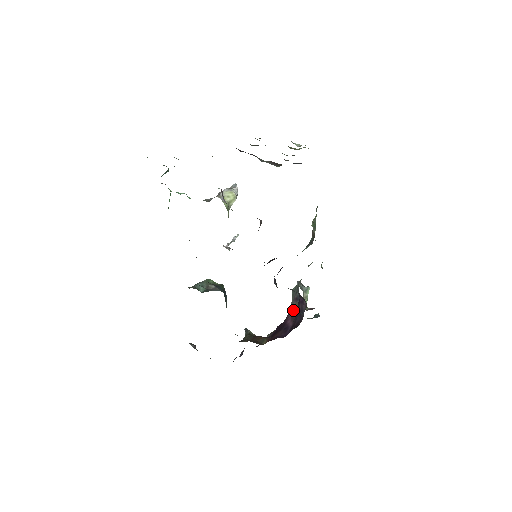
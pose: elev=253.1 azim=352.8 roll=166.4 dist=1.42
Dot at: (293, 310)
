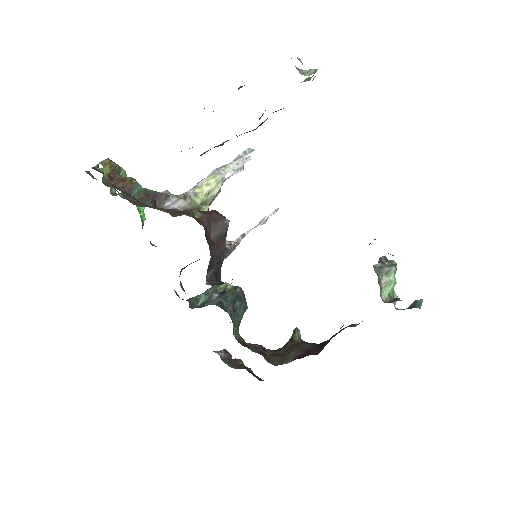
Dot at: occluded
